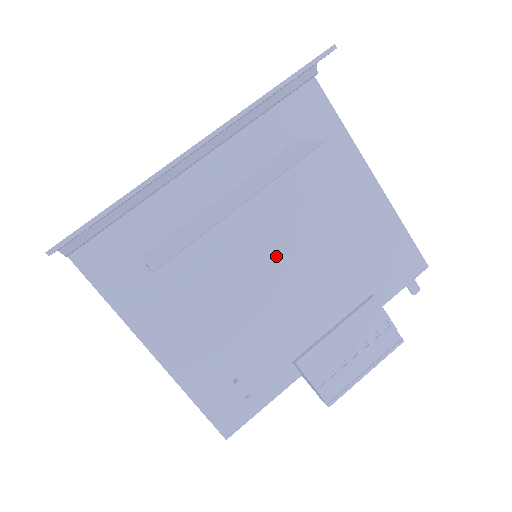
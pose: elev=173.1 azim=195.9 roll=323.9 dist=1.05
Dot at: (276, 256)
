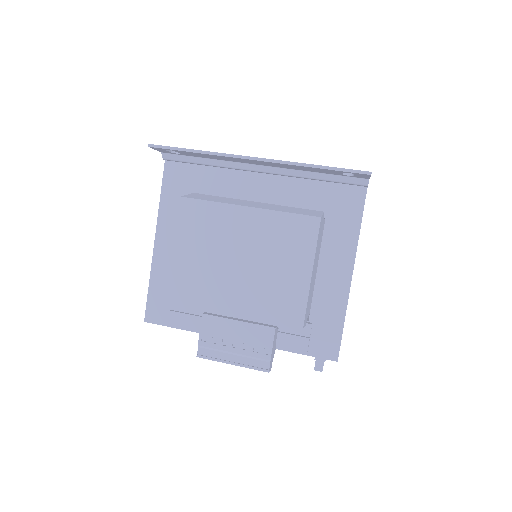
Dot at: (241, 248)
